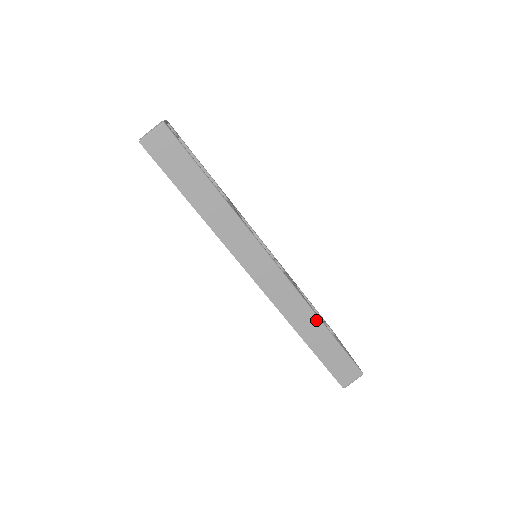
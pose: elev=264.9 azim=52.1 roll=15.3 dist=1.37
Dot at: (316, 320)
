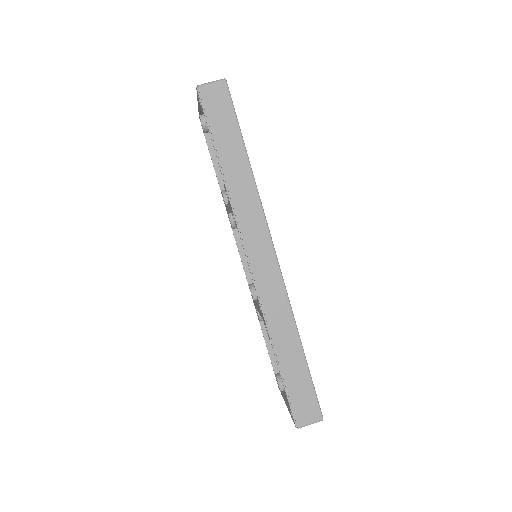
Dot at: (295, 333)
